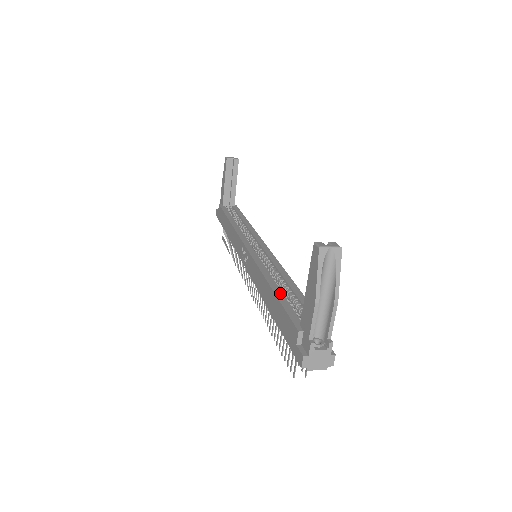
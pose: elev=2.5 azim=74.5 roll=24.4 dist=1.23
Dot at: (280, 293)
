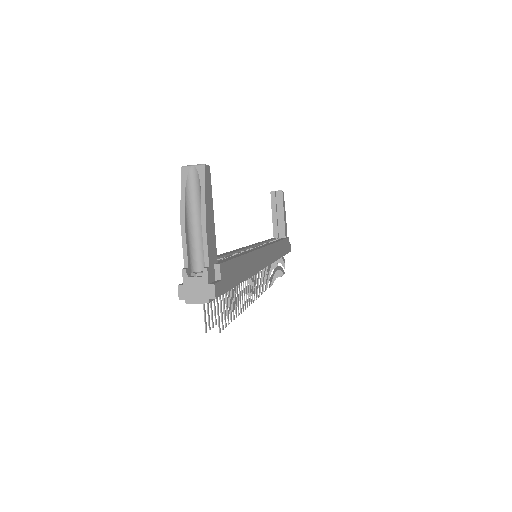
Dot at: (217, 256)
